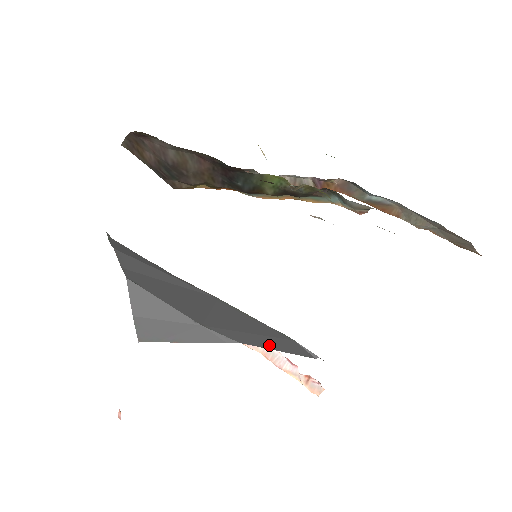
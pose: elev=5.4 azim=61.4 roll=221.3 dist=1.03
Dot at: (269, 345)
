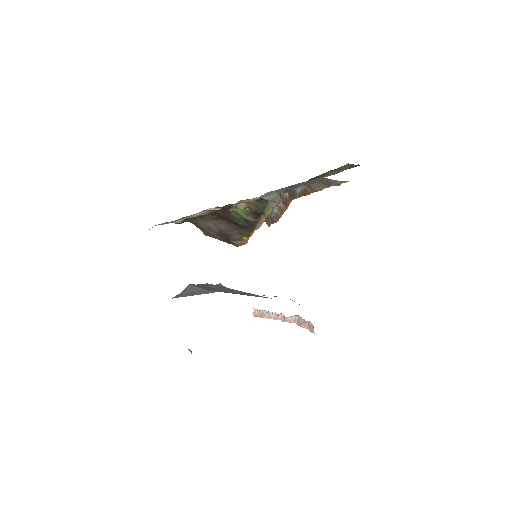
Dot at: occluded
